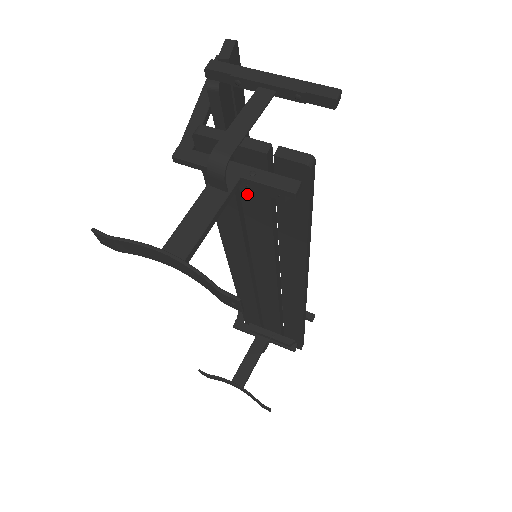
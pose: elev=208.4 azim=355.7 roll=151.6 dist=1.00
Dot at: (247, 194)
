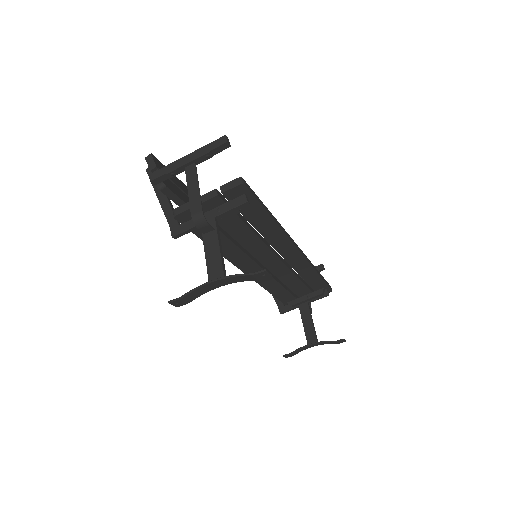
Dot at: (224, 224)
